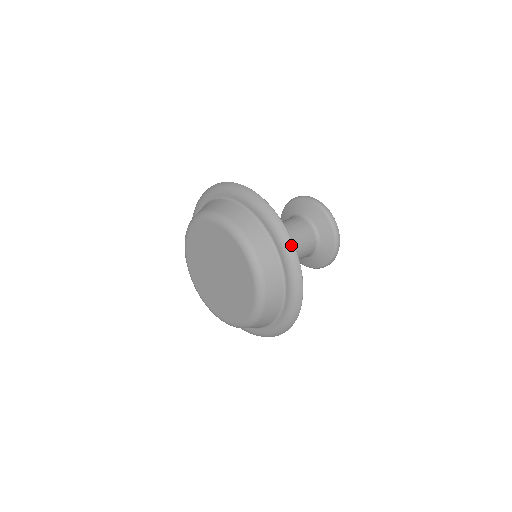
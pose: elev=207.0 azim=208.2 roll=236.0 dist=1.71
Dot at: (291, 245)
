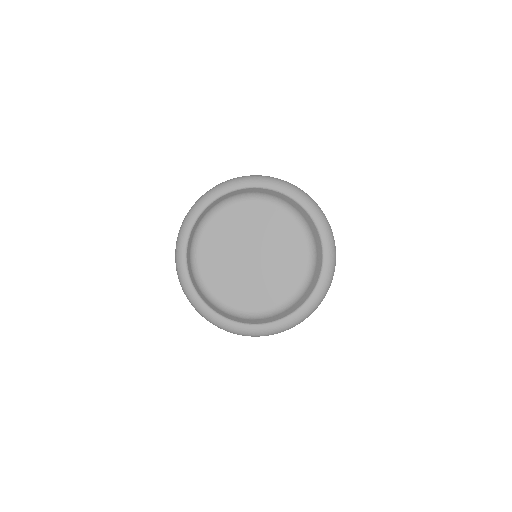
Dot at: (335, 258)
